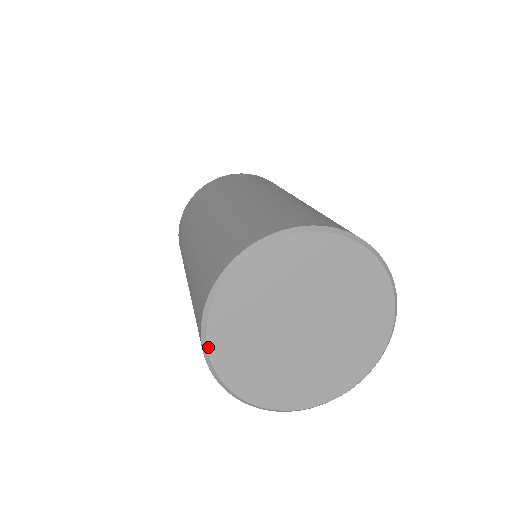
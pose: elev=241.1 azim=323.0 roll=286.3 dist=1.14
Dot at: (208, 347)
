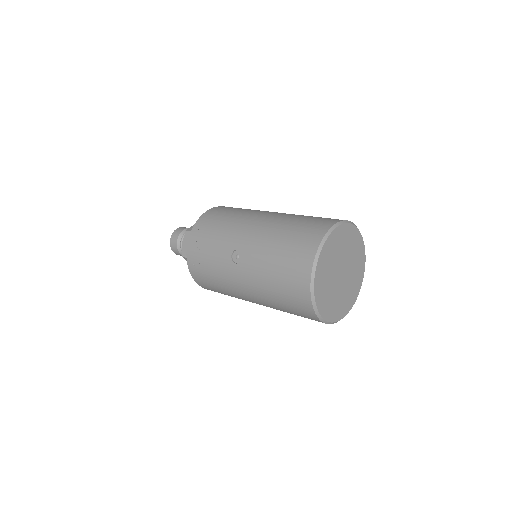
Dot at: (324, 244)
